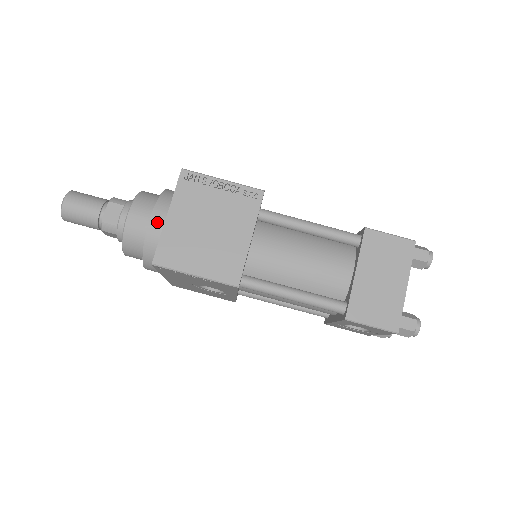
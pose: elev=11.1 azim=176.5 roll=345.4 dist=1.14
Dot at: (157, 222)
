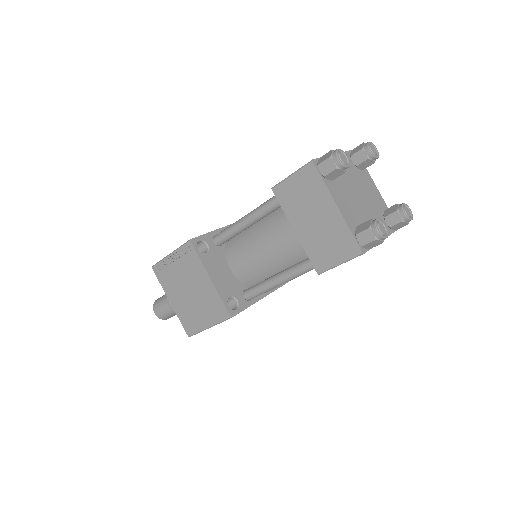
Dot at: occluded
